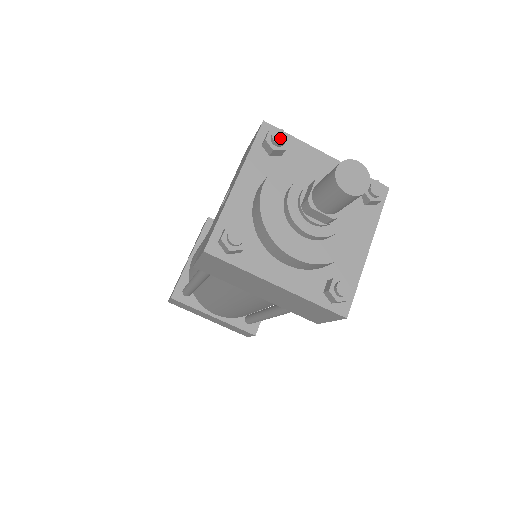
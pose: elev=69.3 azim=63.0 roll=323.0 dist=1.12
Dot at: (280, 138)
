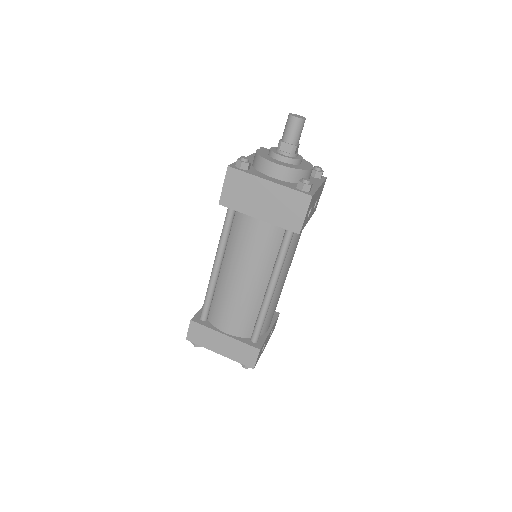
Dot at: occluded
